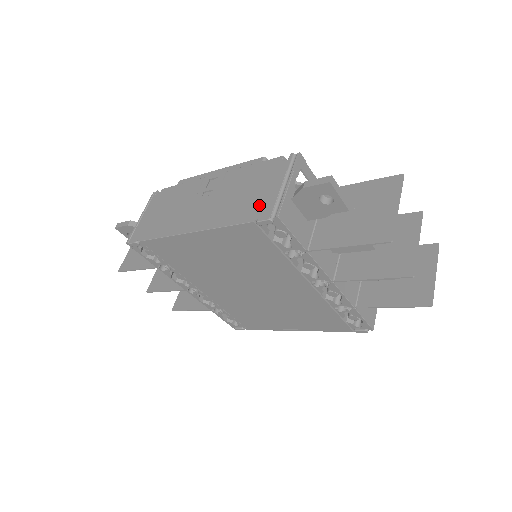
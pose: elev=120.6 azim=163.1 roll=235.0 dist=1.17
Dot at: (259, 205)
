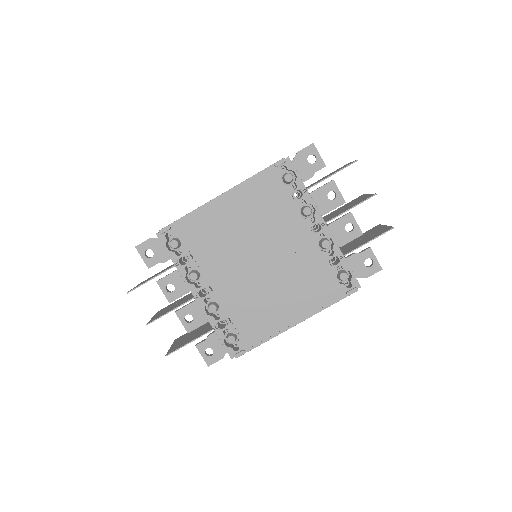
Dot at: occluded
